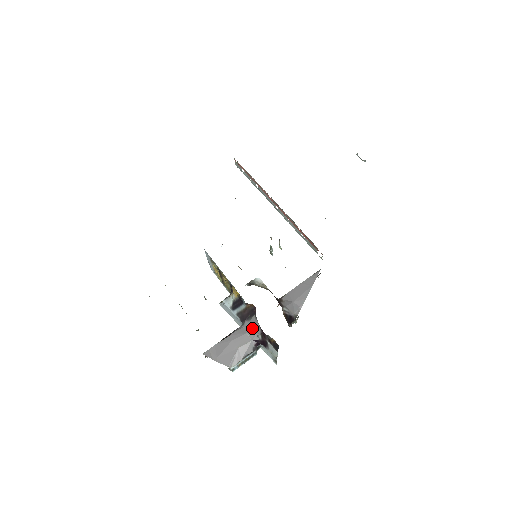
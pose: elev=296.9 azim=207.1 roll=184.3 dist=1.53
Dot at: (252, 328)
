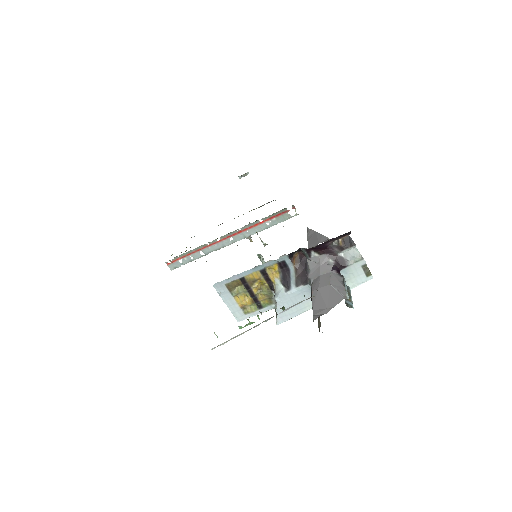
Dot at: (318, 268)
